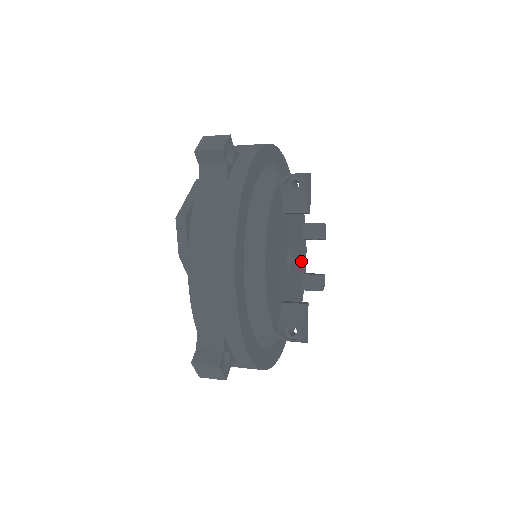
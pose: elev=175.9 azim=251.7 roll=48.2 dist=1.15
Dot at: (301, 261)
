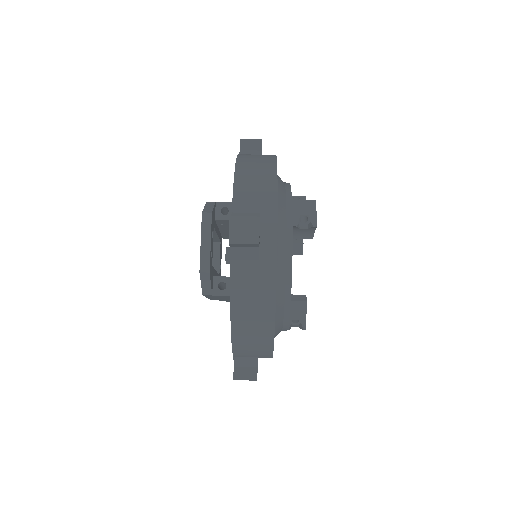
Dot at: occluded
